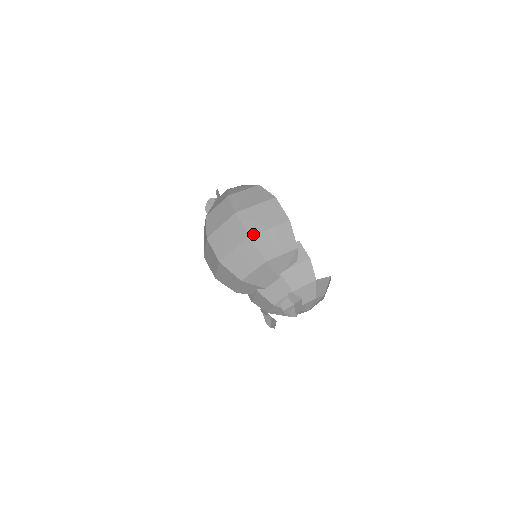
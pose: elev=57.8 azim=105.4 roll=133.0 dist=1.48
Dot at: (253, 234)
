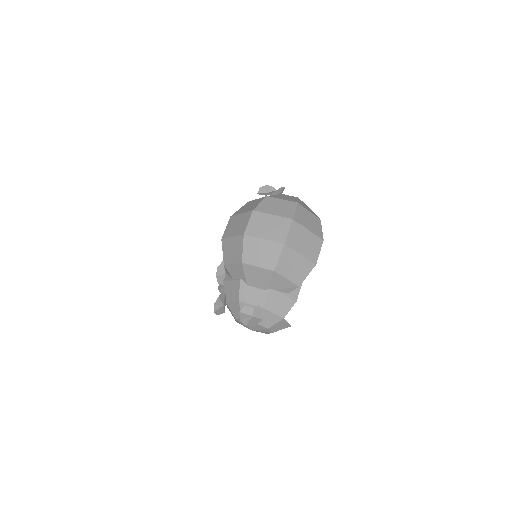
Dot at: (288, 245)
